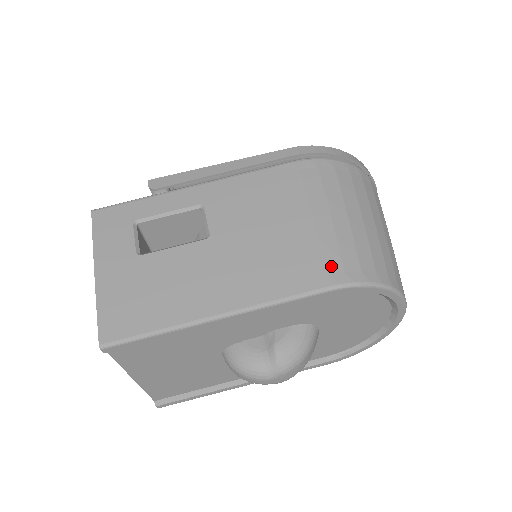
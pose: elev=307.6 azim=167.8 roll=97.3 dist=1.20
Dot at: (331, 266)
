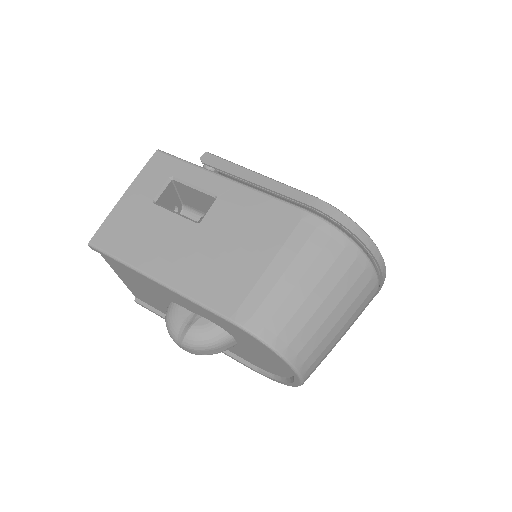
Dot at: (246, 307)
